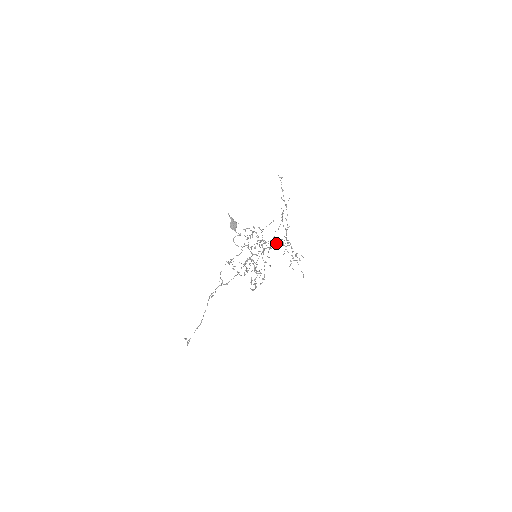
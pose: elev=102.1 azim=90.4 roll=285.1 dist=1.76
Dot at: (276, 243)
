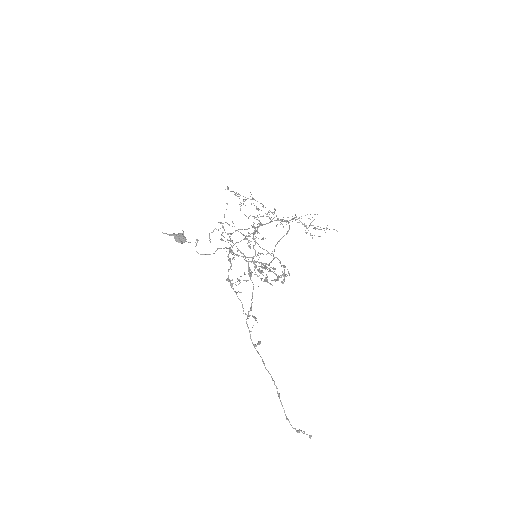
Dot at: (259, 223)
